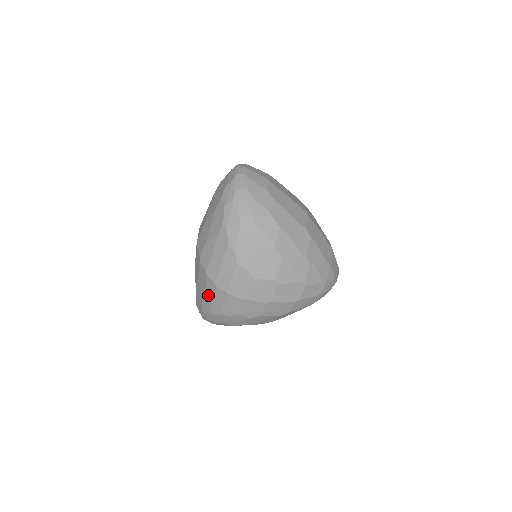
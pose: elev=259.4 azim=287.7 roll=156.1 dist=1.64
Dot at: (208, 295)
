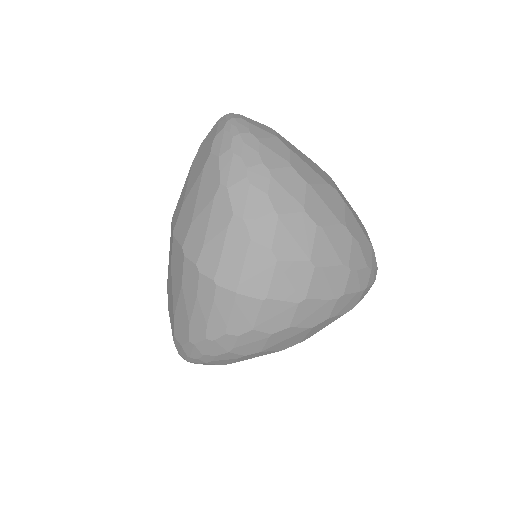
Dot at: (201, 306)
